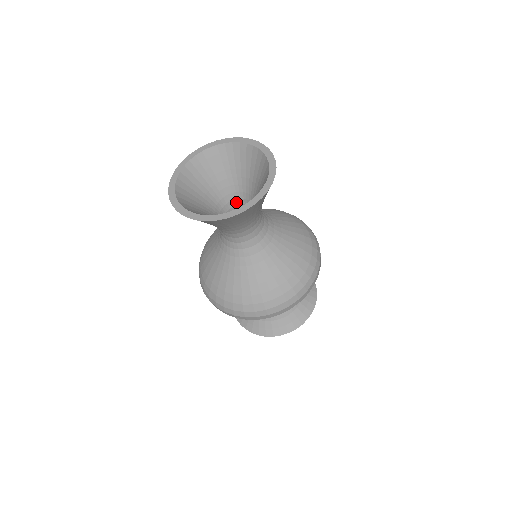
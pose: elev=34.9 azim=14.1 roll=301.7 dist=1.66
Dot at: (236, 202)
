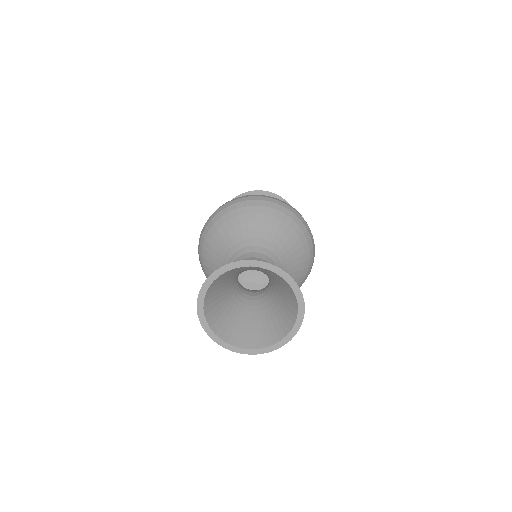
Dot at: occluded
